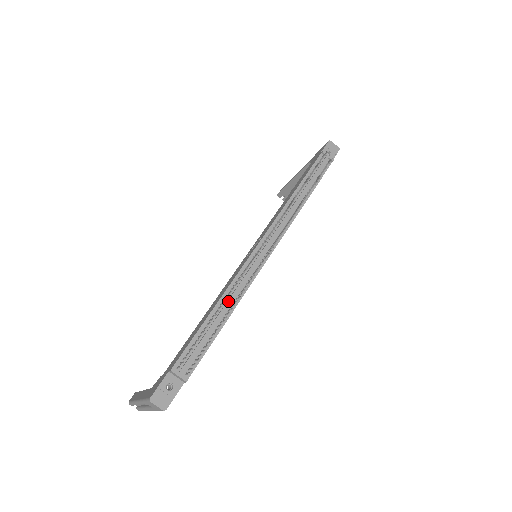
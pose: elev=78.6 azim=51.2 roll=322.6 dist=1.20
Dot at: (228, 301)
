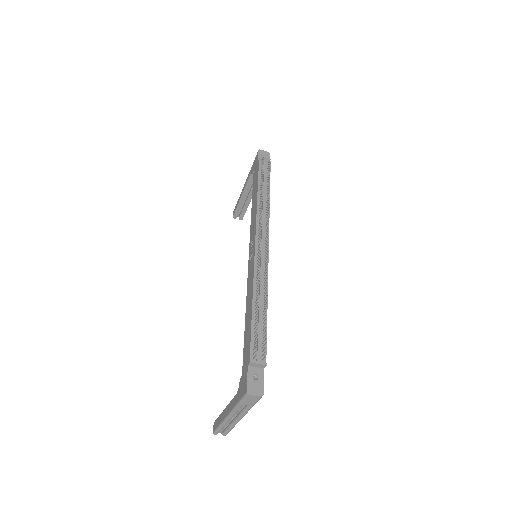
Dot at: (260, 293)
